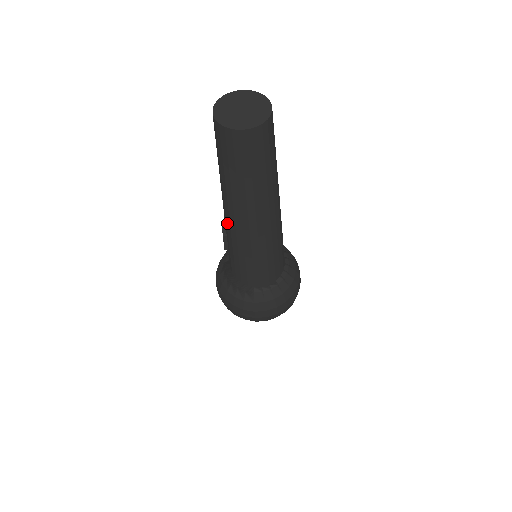
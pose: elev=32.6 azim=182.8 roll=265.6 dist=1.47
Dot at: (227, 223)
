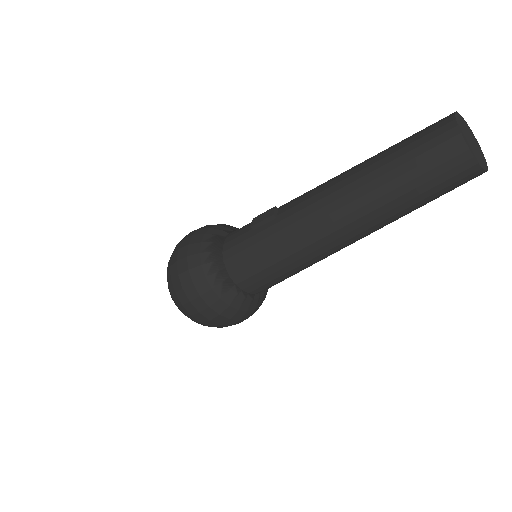
Dot at: (305, 210)
